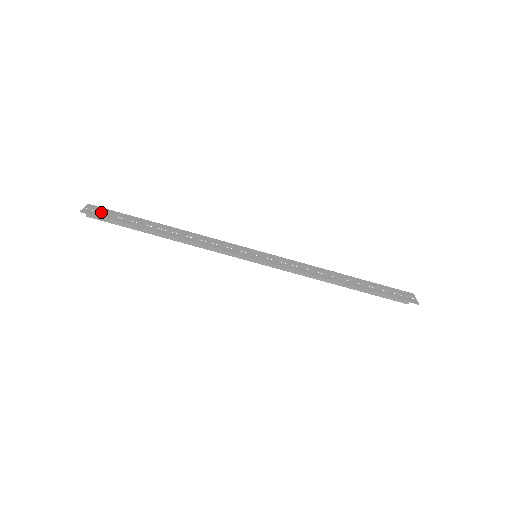
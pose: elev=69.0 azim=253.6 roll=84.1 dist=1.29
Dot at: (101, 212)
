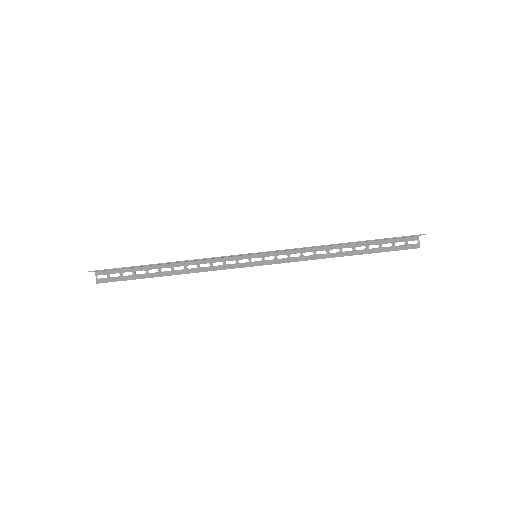
Dot at: (108, 274)
